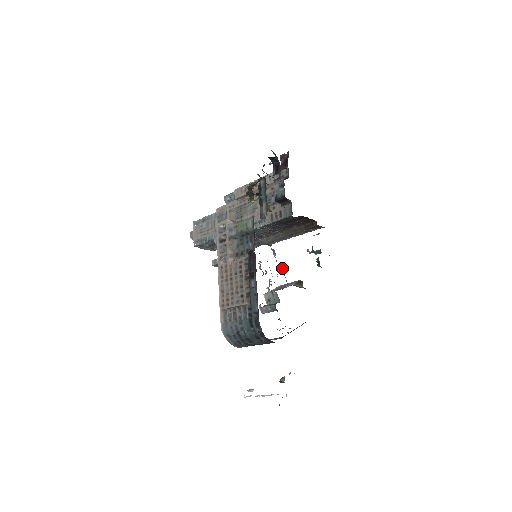
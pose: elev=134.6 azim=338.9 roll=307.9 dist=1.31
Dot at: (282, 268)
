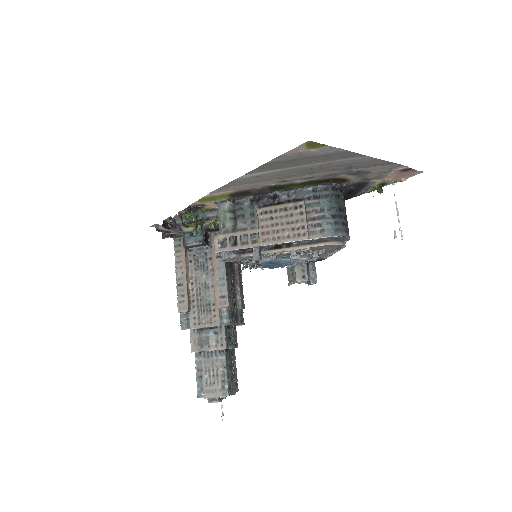
Dot at: occluded
